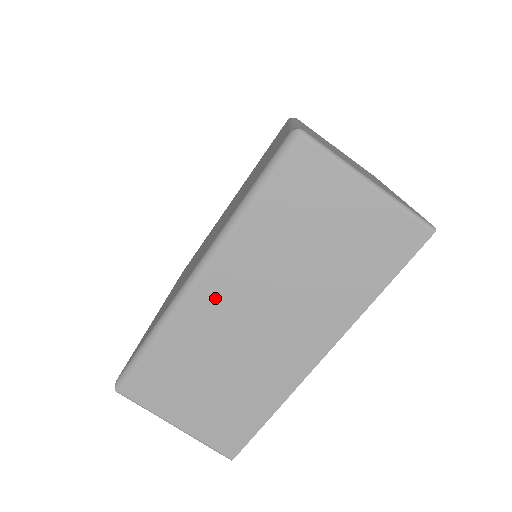
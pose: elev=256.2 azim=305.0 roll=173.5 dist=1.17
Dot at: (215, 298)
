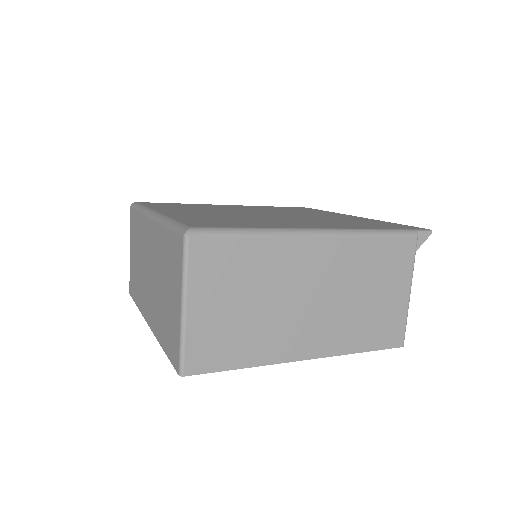
Dot at: (149, 235)
